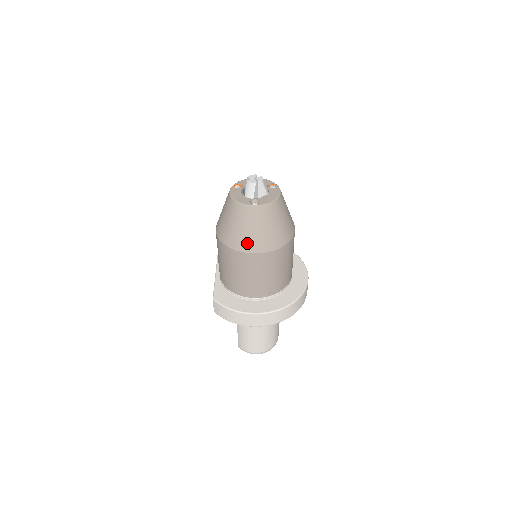
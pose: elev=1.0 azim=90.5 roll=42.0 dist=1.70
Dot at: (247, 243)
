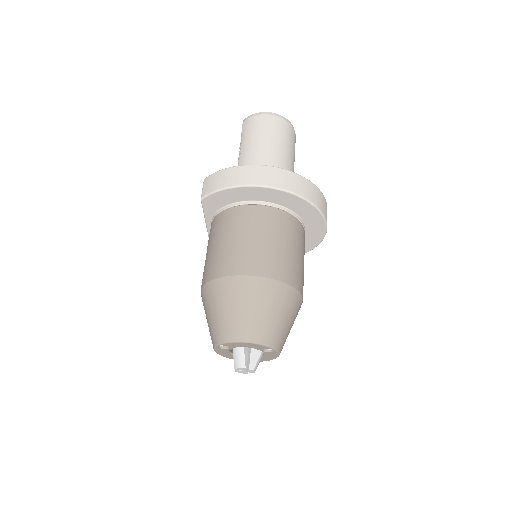
Dot at: occluded
